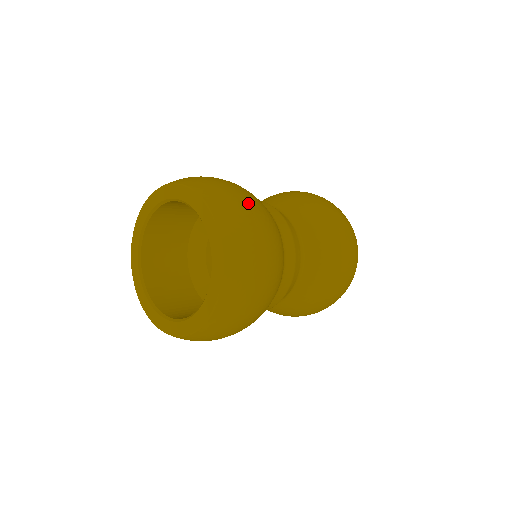
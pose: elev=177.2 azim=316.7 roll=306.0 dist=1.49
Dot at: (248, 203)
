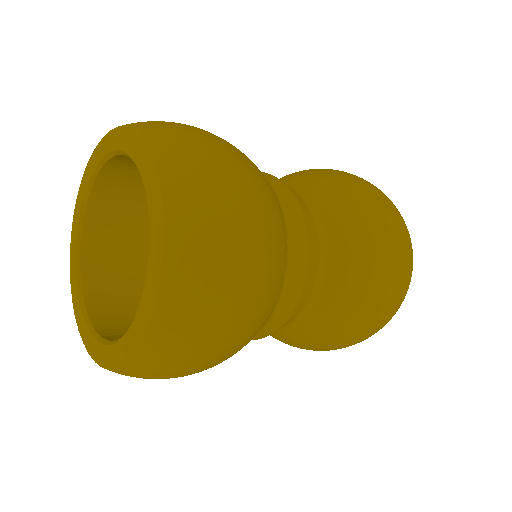
Dot at: (241, 263)
